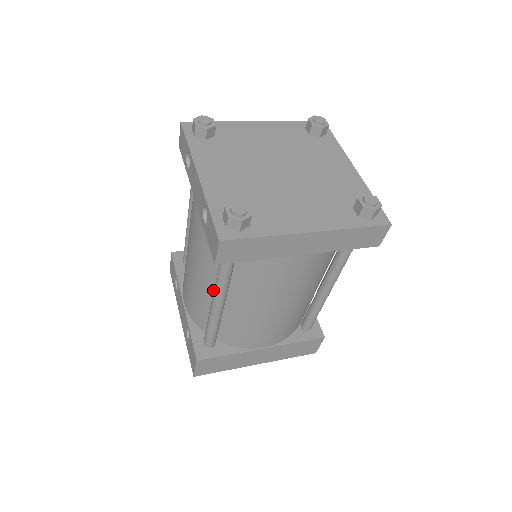
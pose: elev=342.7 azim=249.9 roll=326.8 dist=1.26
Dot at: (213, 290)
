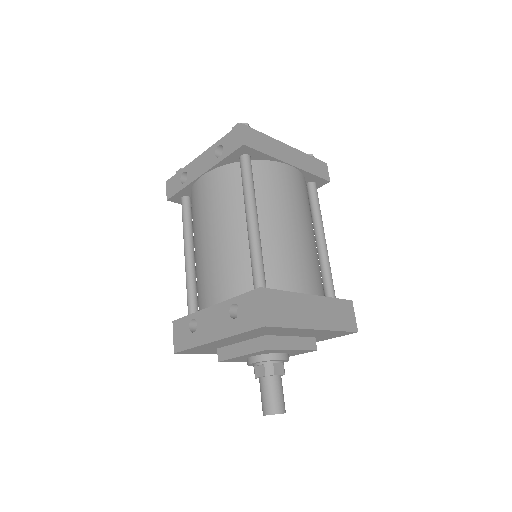
Dot at: (242, 226)
